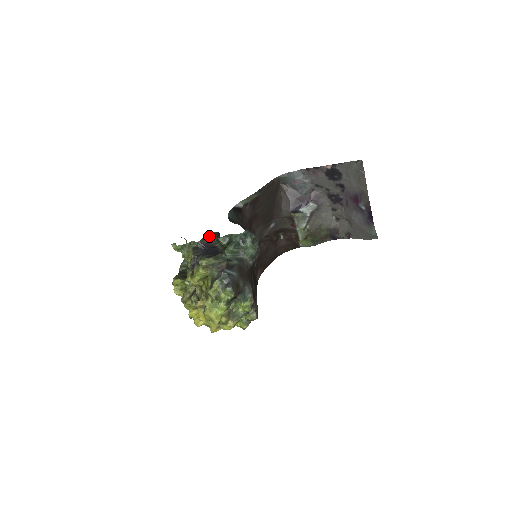
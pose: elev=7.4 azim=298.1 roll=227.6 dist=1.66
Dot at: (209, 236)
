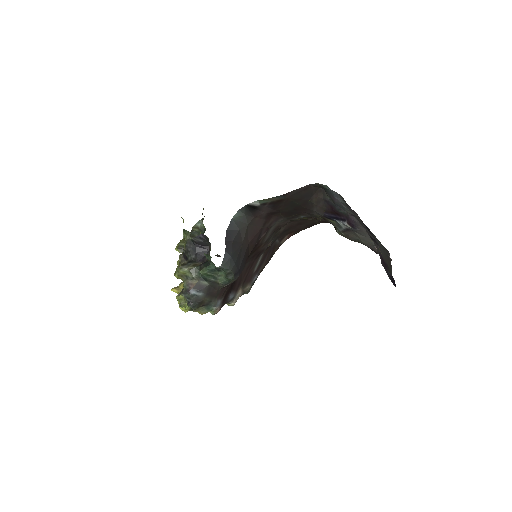
Dot at: (204, 236)
